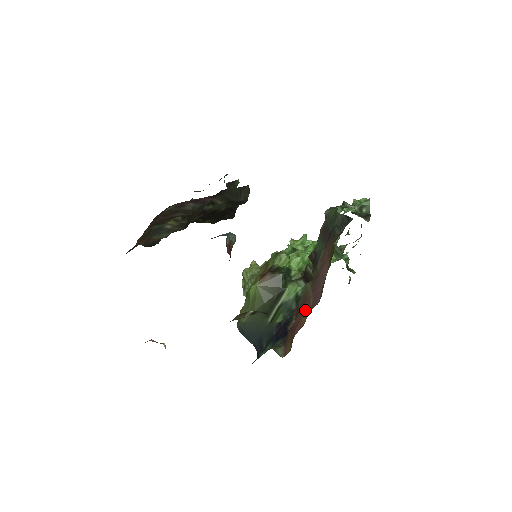
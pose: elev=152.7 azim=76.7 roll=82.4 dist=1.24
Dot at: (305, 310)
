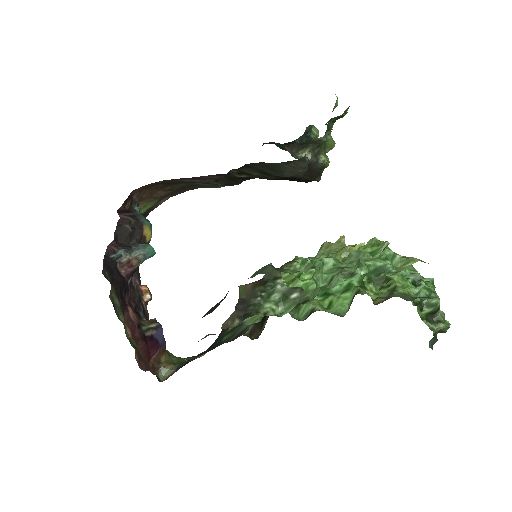
Dot at: occluded
